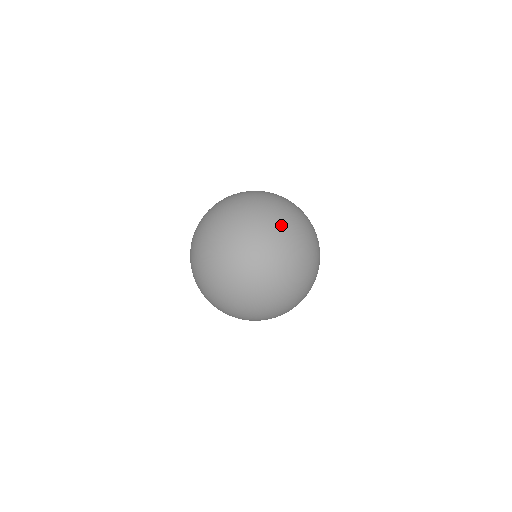
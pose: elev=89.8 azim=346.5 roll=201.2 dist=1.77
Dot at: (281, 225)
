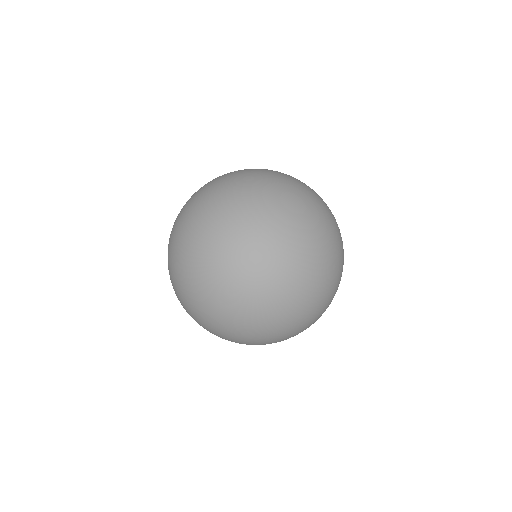
Dot at: (261, 203)
